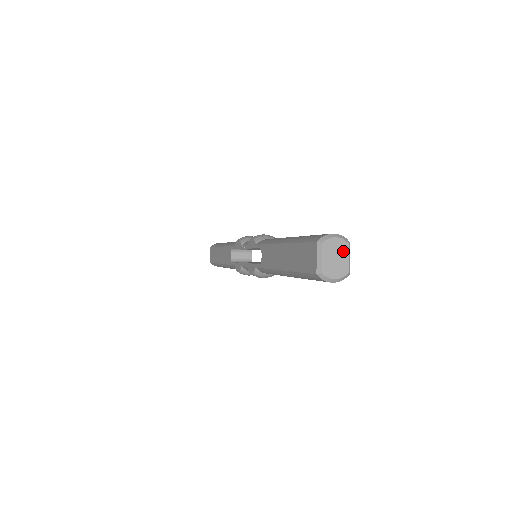
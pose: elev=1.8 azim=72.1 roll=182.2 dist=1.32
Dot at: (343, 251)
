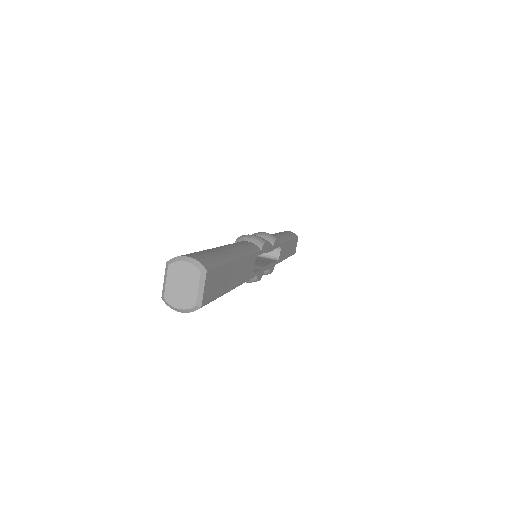
Dot at: (193, 279)
